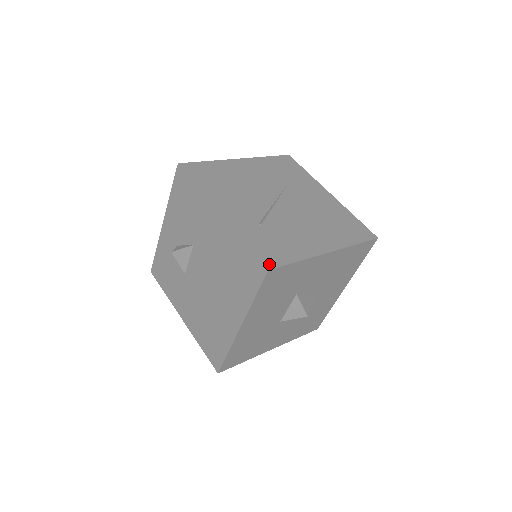
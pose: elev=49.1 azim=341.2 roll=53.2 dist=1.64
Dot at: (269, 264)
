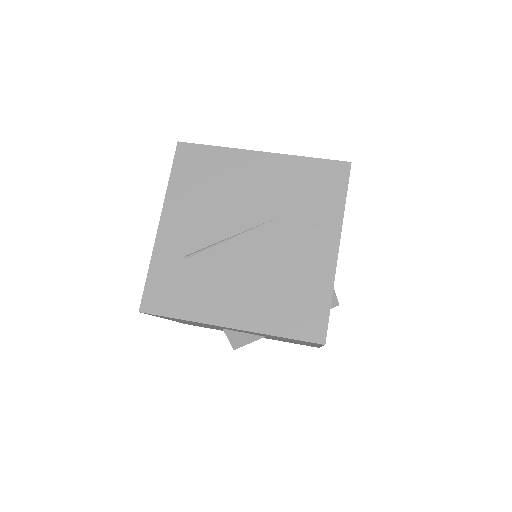
Dot at: (146, 306)
